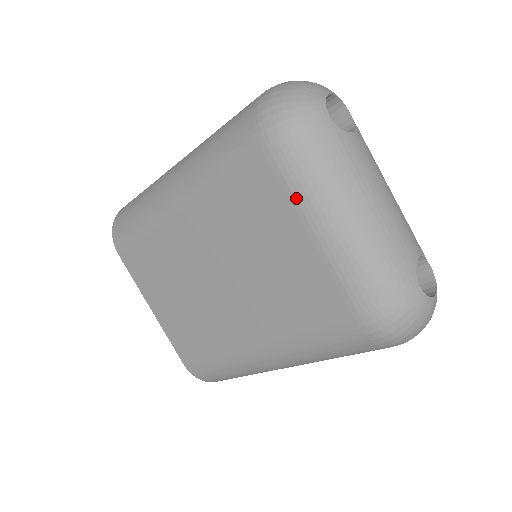
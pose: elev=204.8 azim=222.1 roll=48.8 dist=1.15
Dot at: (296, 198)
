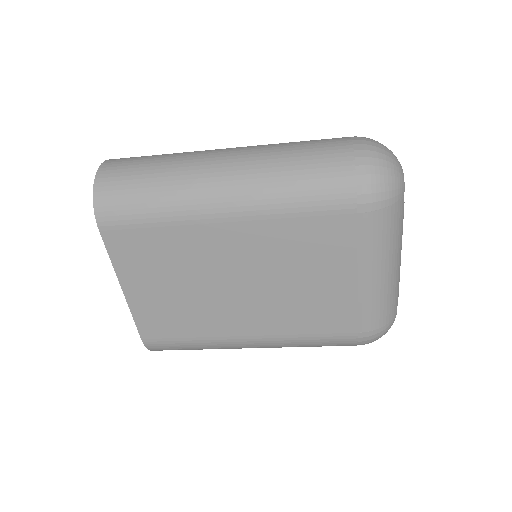
Dot at: (363, 250)
